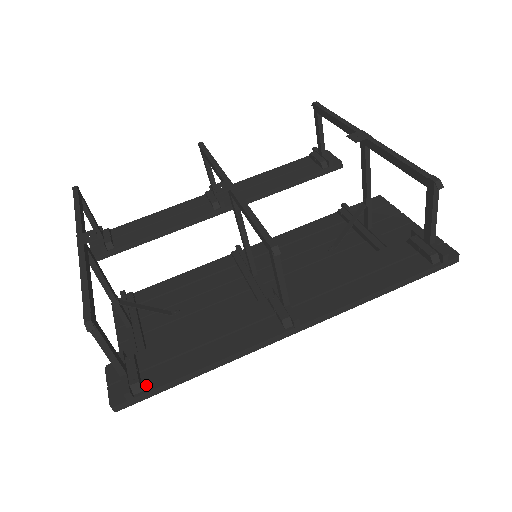
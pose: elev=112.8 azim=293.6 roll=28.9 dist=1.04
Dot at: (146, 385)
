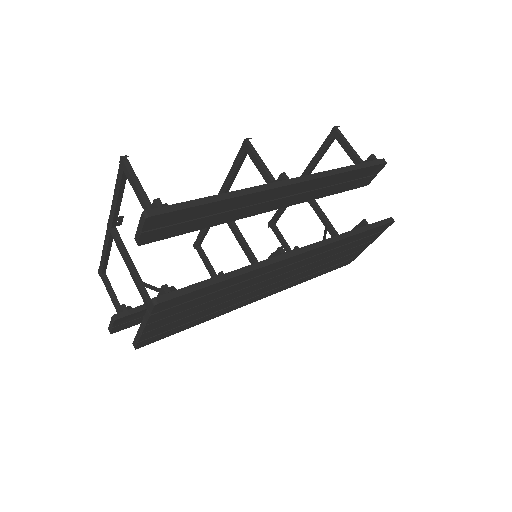
Dot at: (173, 208)
